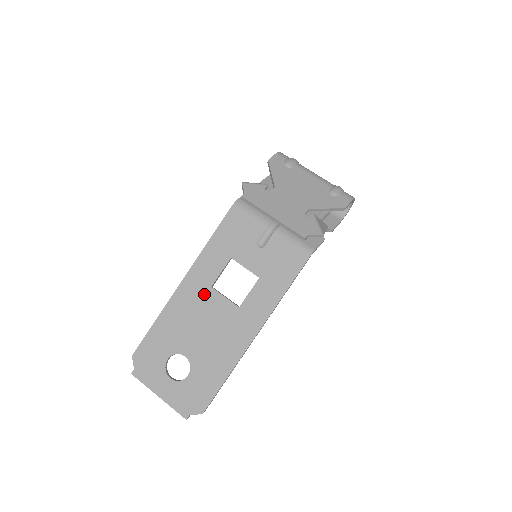
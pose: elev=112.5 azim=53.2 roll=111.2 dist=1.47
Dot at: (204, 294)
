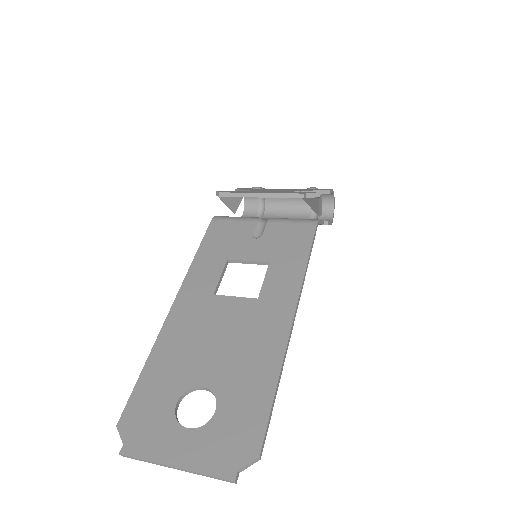
Dot at: (206, 305)
